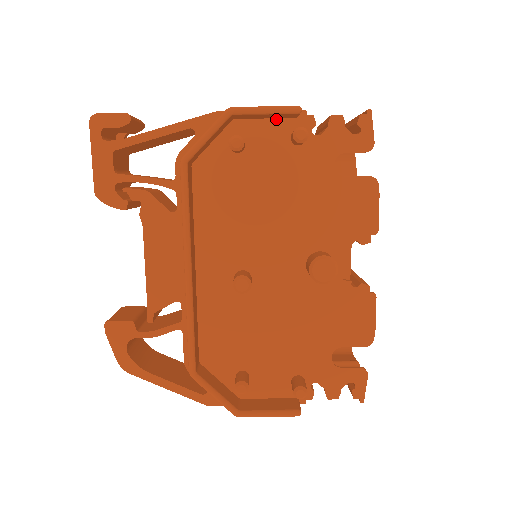
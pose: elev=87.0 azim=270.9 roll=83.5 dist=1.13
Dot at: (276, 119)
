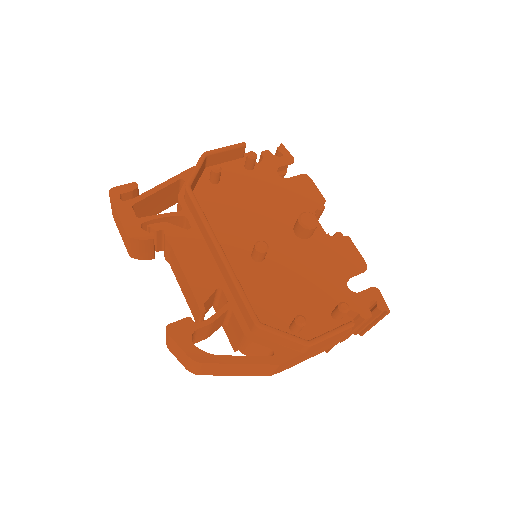
Dot at: (231, 161)
